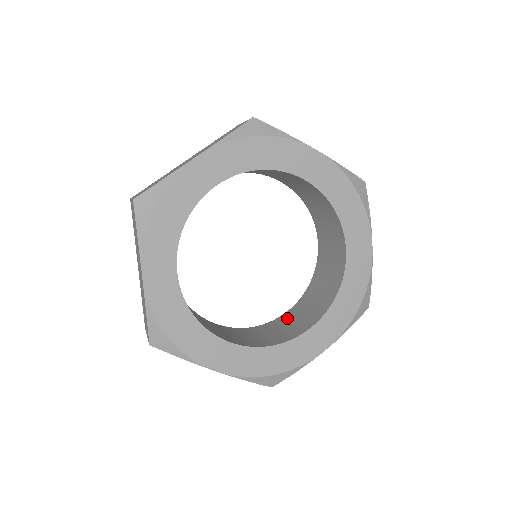
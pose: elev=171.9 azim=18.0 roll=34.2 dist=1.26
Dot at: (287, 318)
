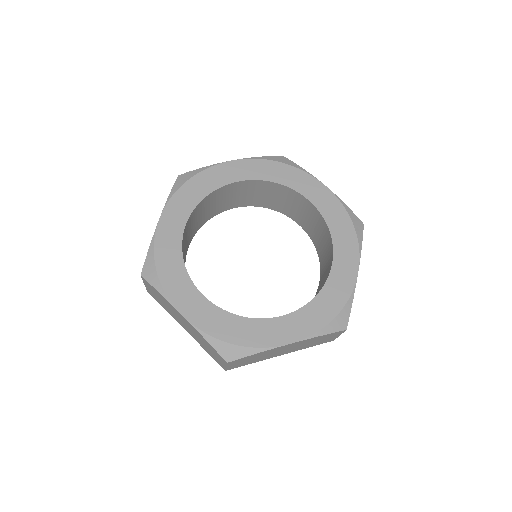
Dot at: (320, 284)
